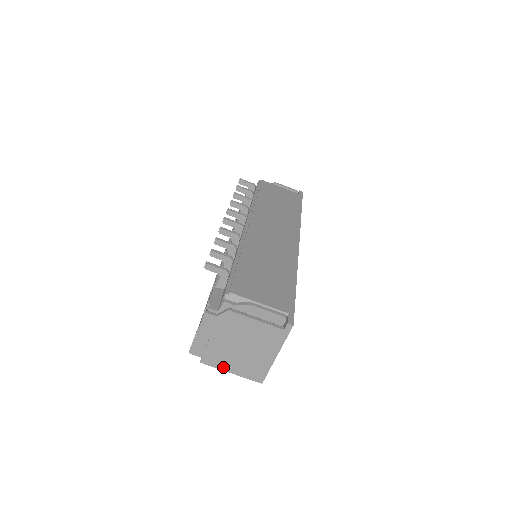
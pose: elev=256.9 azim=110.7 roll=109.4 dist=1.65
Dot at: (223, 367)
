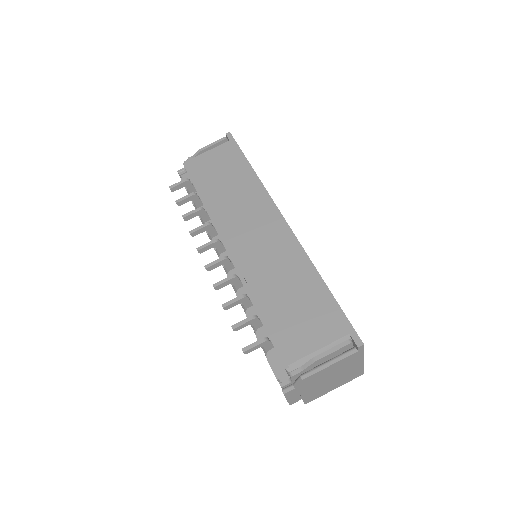
Dot at: (325, 393)
